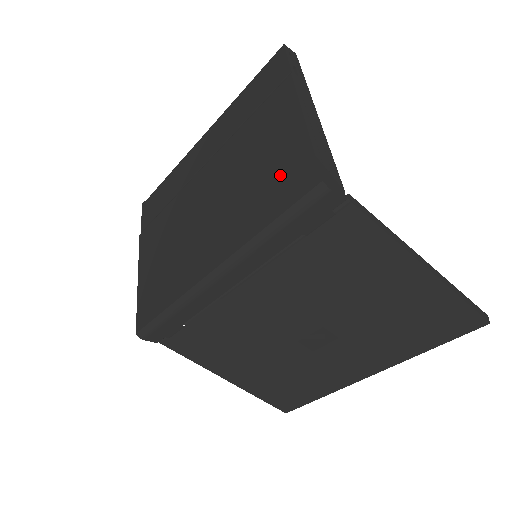
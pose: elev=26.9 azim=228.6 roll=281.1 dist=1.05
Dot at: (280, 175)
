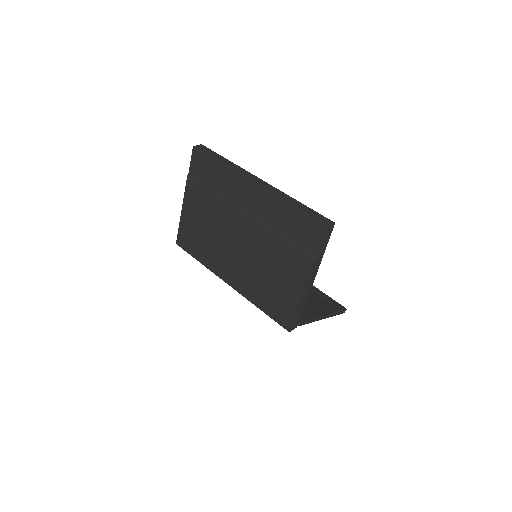
Dot at: (277, 300)
